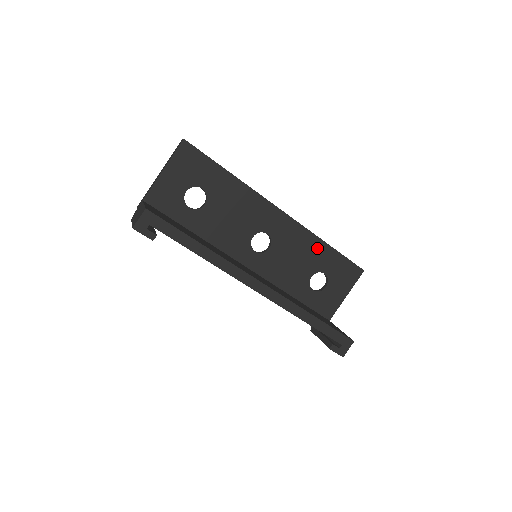
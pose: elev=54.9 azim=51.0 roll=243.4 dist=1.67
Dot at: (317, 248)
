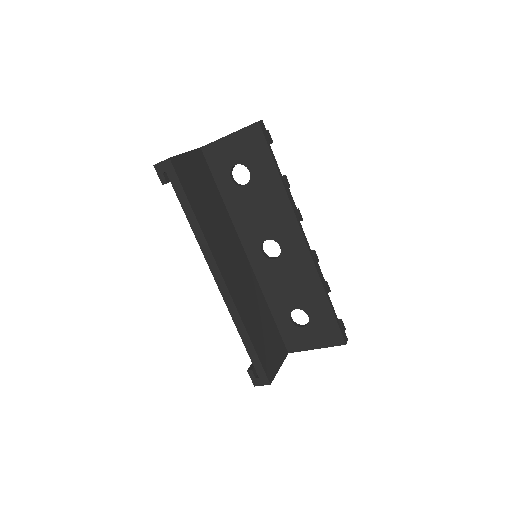
Dot at: (316, 292)
